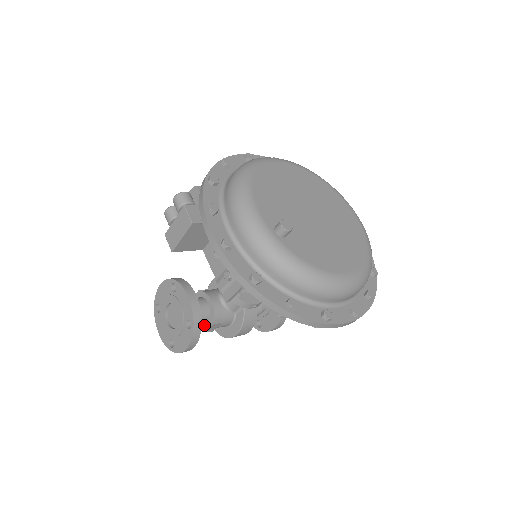
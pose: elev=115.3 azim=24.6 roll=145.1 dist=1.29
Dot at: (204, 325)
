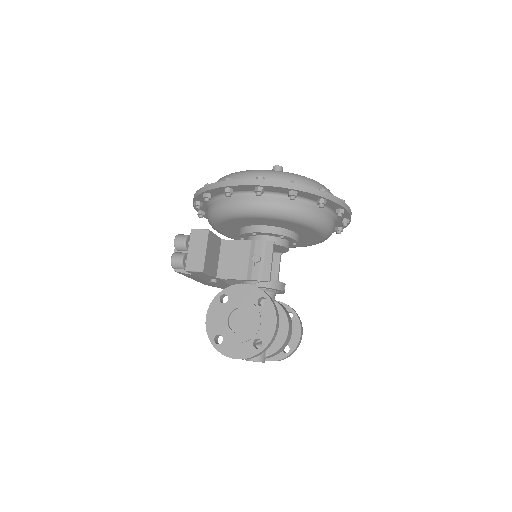
Dot at: occluded
